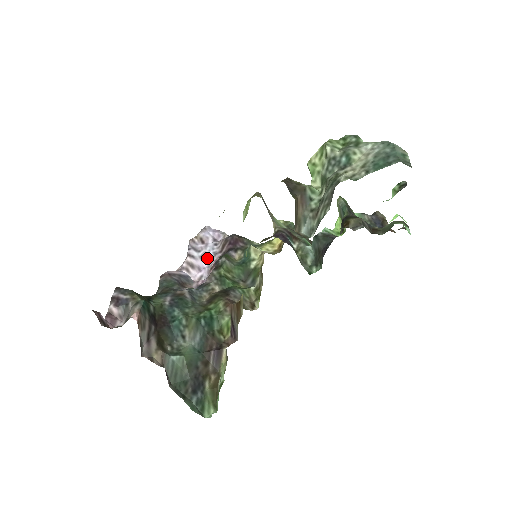
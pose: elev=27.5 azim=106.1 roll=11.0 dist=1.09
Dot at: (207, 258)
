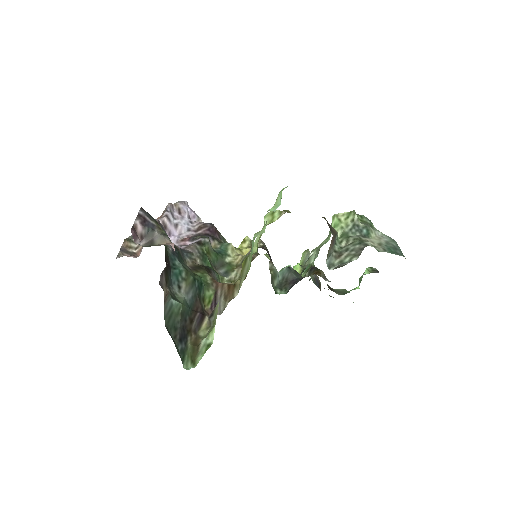
Dot at: (180, 229)
